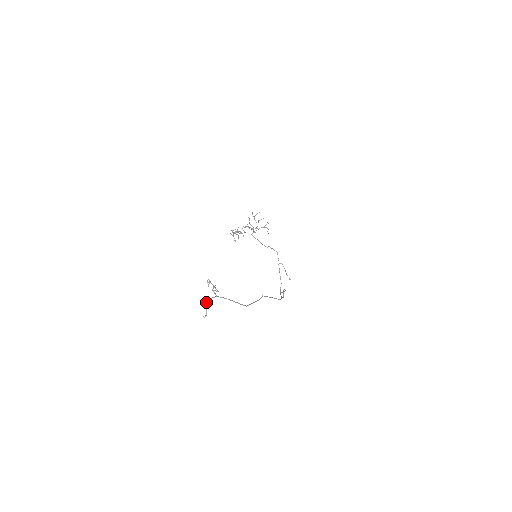
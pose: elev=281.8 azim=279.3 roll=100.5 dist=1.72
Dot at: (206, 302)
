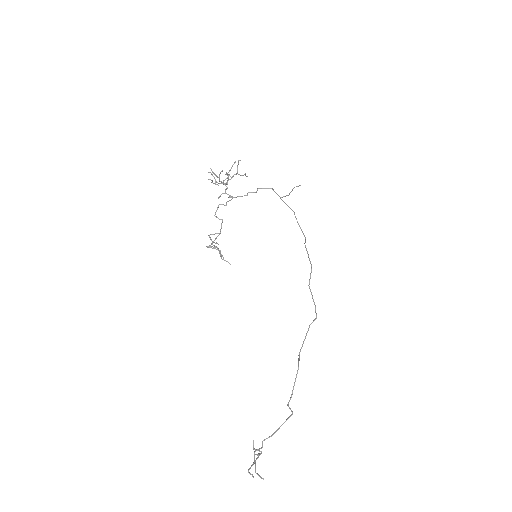
Dot at: occluded
